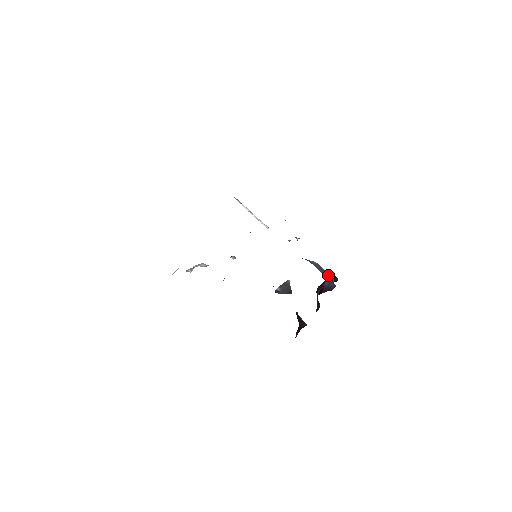
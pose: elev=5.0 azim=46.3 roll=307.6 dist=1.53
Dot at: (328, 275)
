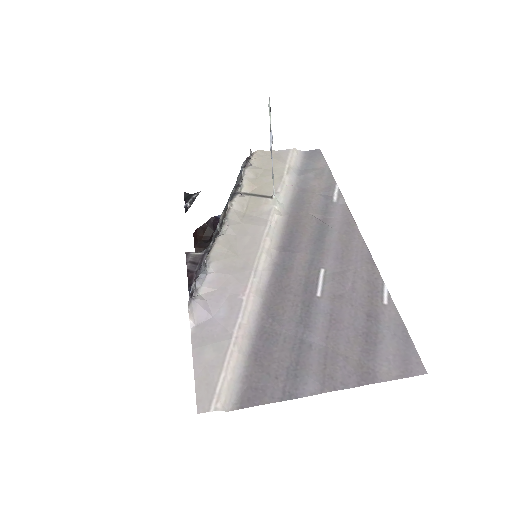
Dot at: occluded
